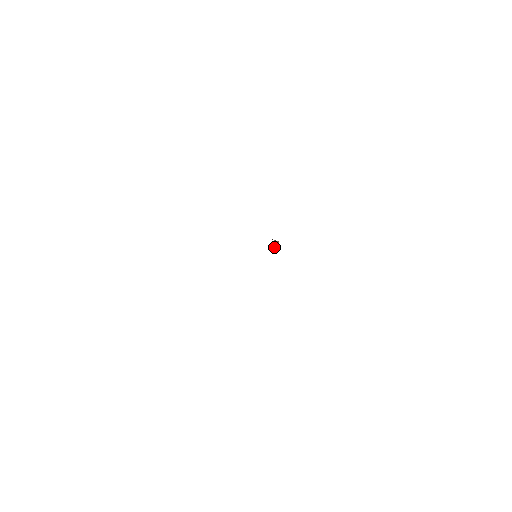
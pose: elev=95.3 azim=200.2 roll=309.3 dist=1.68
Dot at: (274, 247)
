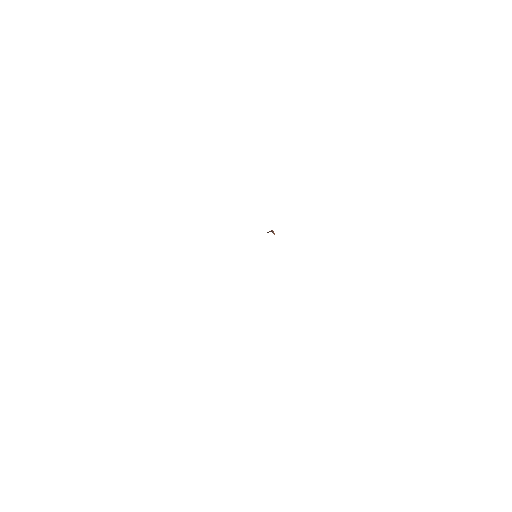
Dot at: occluded
